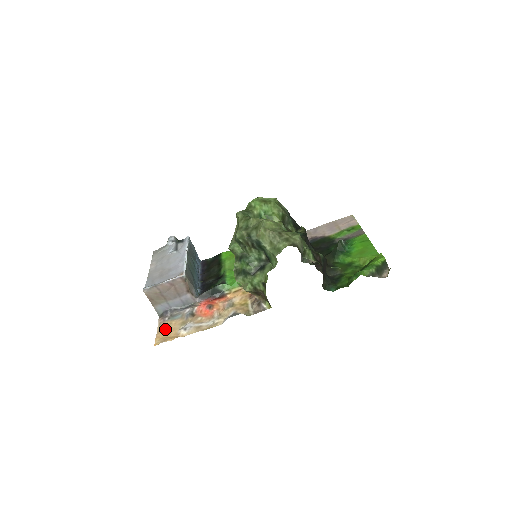
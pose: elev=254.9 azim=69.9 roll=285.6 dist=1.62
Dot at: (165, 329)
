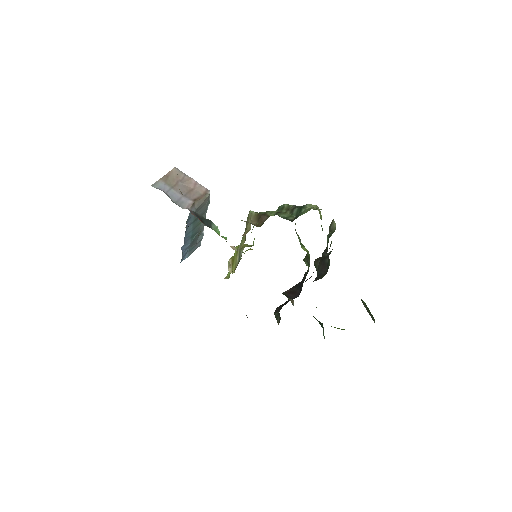
Dot at: occluded
